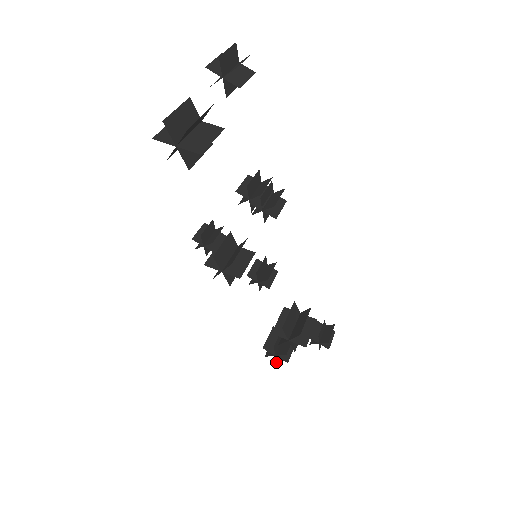
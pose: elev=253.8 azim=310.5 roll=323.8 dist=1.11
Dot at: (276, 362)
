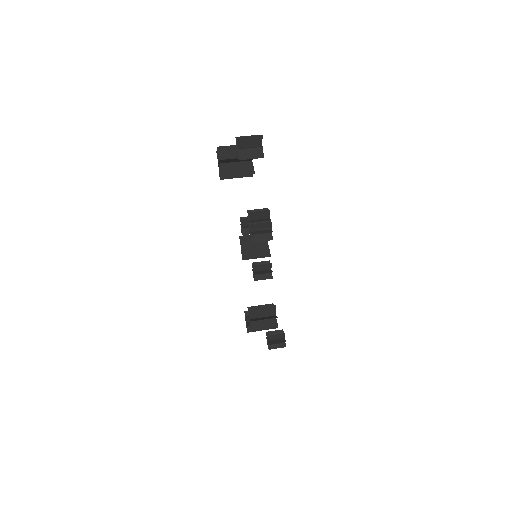
Dot at: occluded
